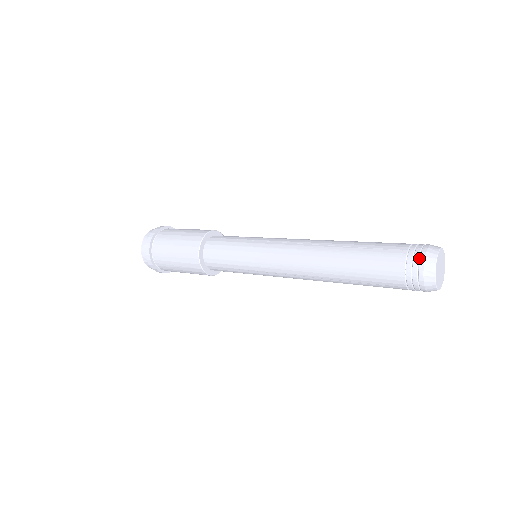
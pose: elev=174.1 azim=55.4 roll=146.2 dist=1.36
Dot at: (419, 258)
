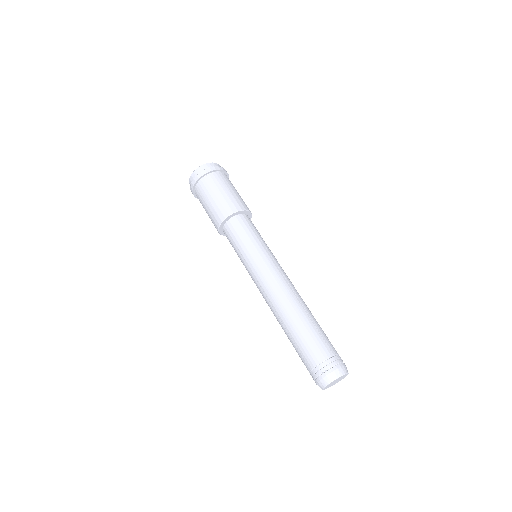
Dot at: (314, 380)
